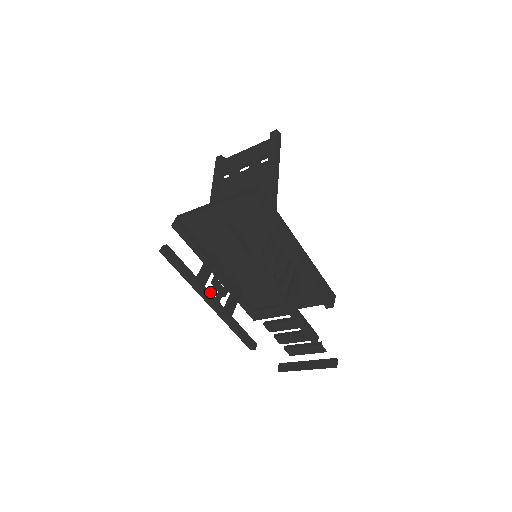
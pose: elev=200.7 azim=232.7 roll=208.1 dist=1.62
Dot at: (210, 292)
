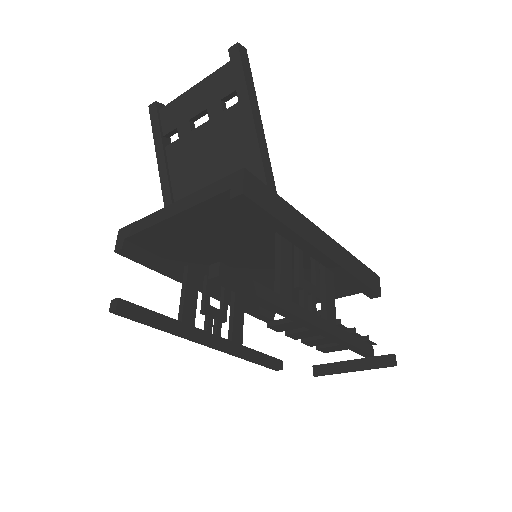
Dot at: (204, 331)
